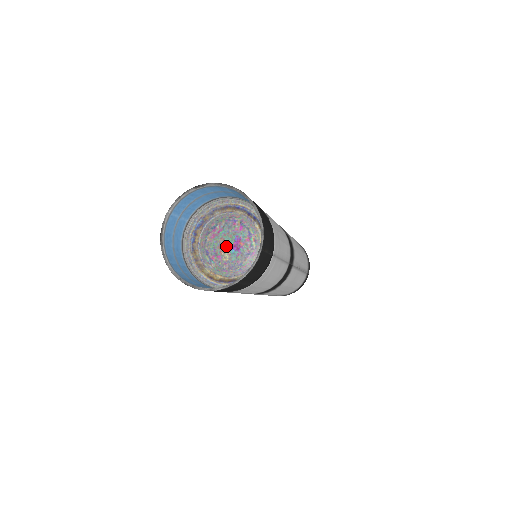
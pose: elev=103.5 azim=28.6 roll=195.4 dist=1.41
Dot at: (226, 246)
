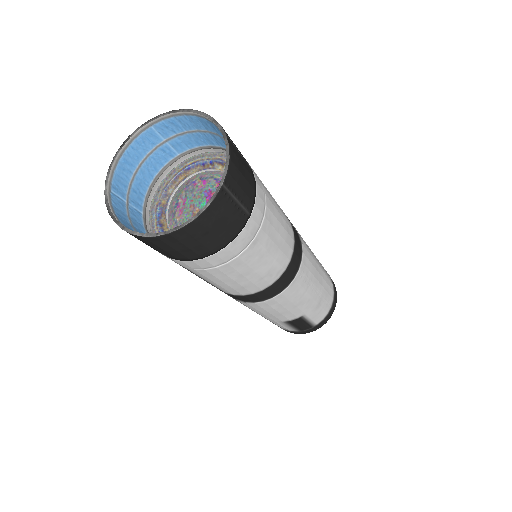
Dot at: (200, 209)
